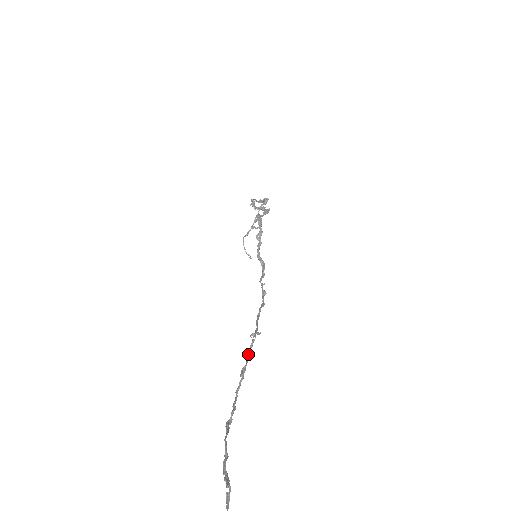
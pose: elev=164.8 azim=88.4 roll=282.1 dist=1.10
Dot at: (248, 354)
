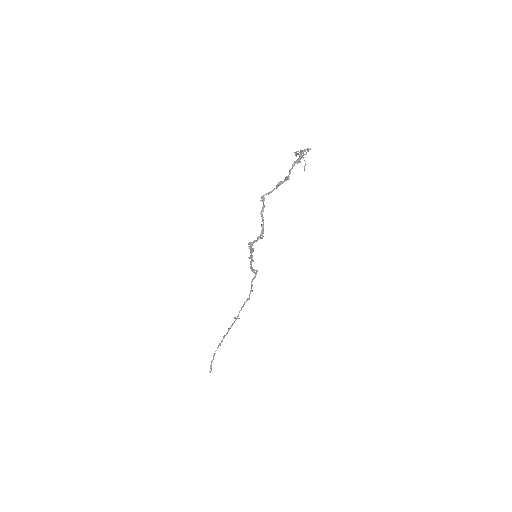
Dot at: (231, 325)
